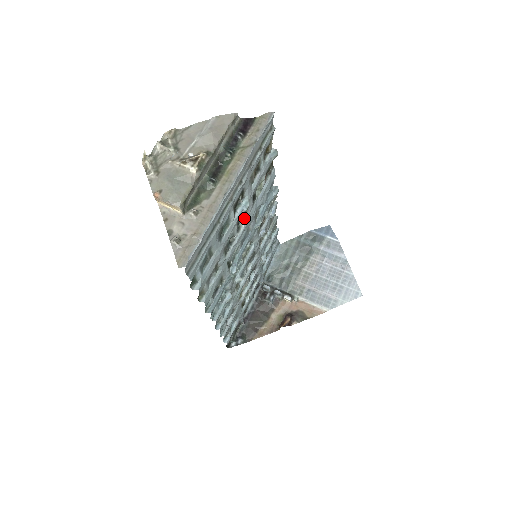
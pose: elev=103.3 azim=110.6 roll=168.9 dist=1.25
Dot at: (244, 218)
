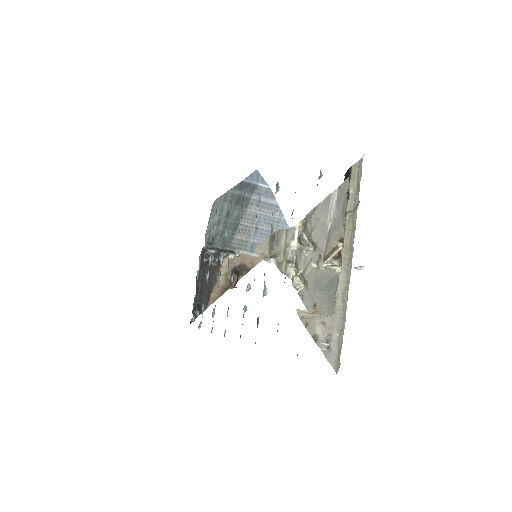
Dot at: occluded
